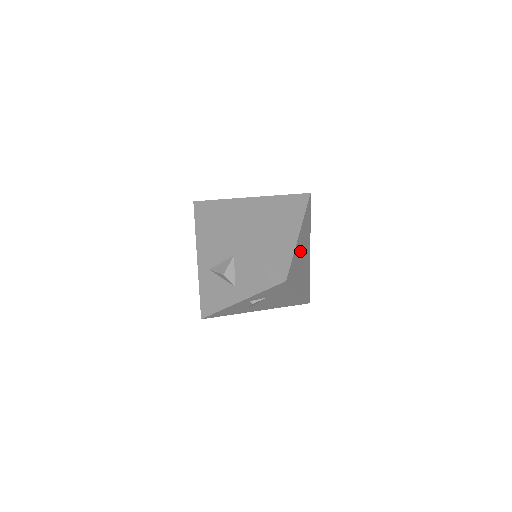
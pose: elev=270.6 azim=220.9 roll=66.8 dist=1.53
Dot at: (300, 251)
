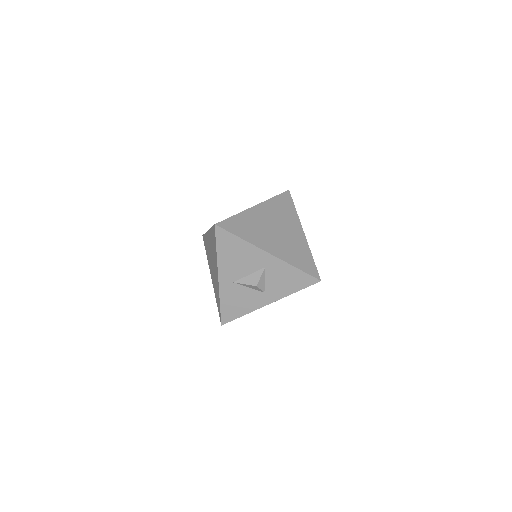
Dot at: occluded
